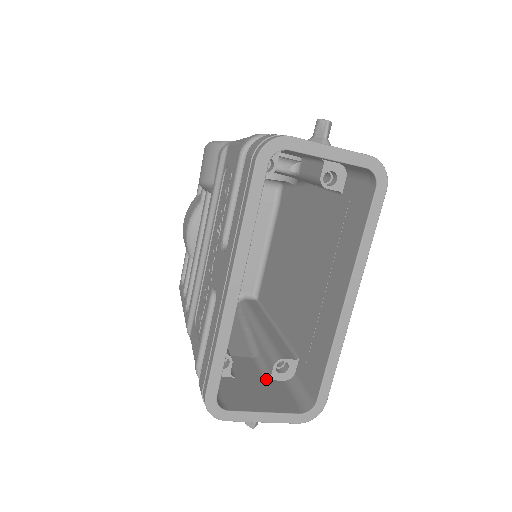
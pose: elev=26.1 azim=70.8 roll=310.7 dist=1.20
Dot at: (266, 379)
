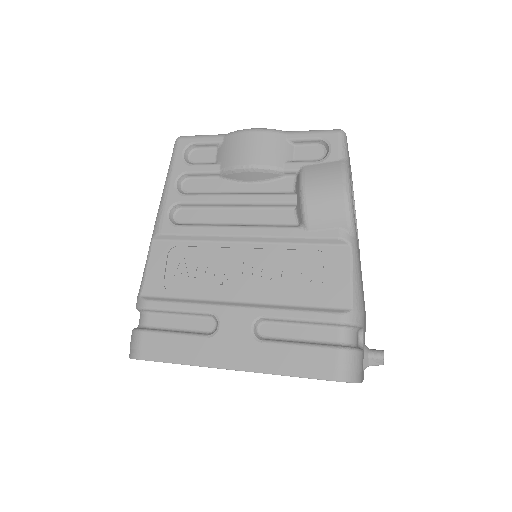
Dot at: occluded
